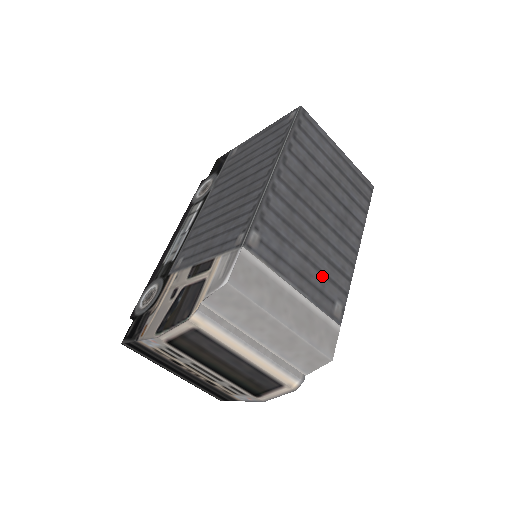
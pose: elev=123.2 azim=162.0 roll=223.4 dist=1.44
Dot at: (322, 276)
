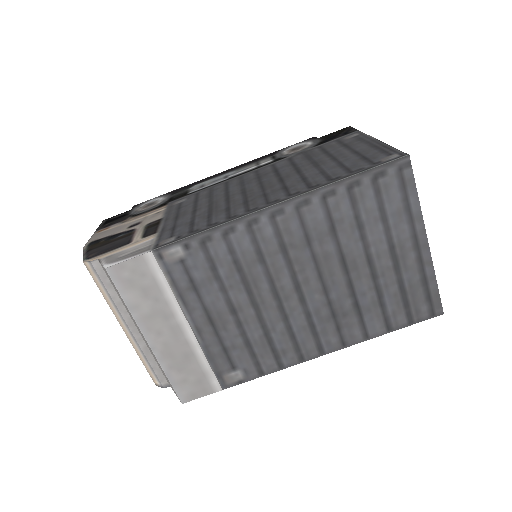
Dot at: (242, 339)
